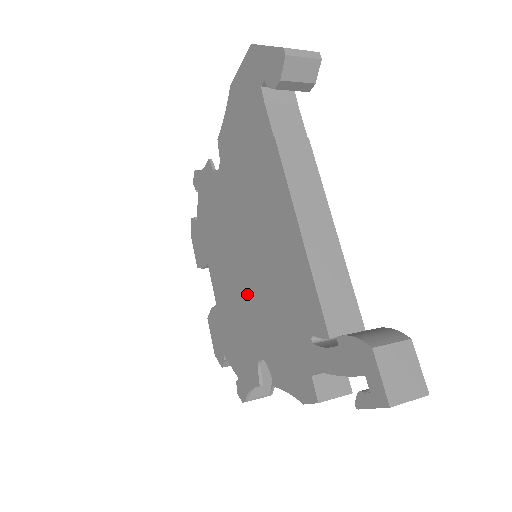
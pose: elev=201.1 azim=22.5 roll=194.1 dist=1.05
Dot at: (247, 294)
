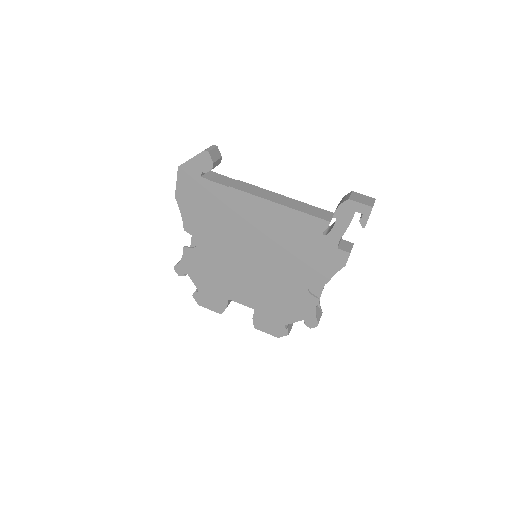
Dot at: (272, 271)
